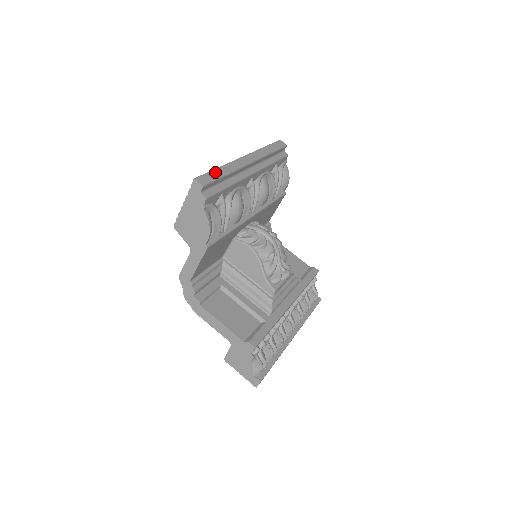
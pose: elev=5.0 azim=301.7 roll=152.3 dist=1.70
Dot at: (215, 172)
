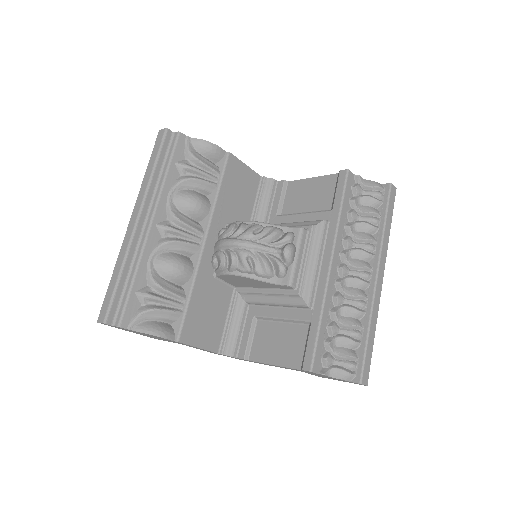
Dot at: (110, 287)
